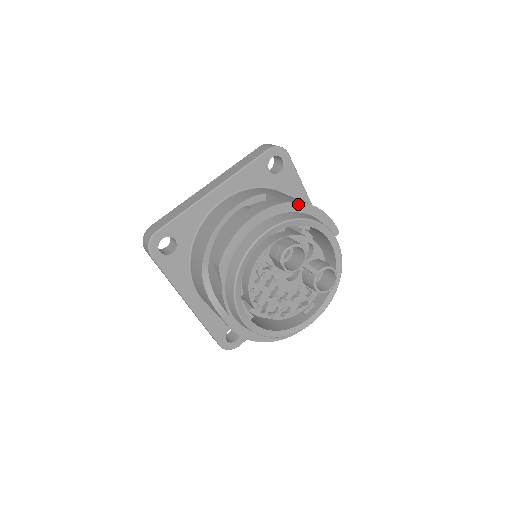
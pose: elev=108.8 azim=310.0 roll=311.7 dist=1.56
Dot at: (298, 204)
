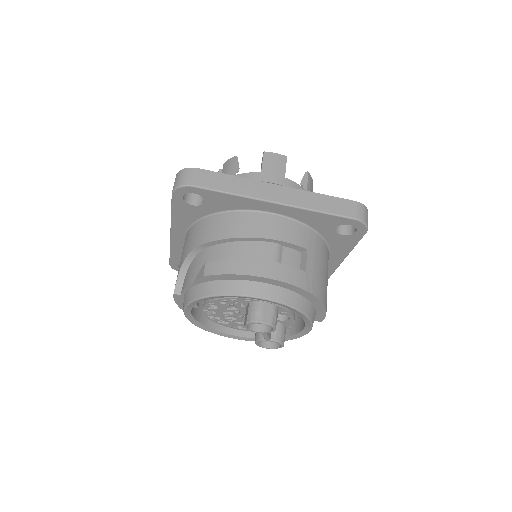
Dot at: (312, 295)
